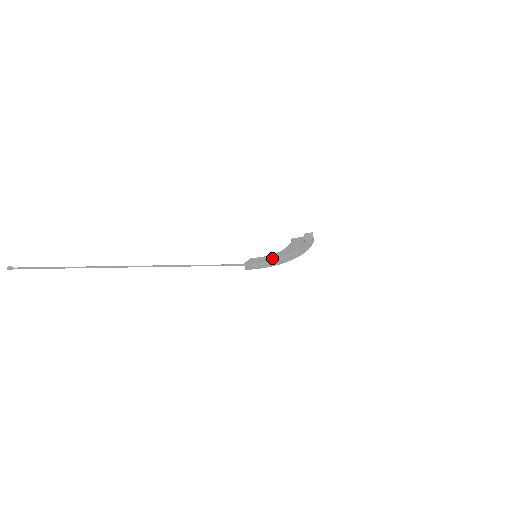
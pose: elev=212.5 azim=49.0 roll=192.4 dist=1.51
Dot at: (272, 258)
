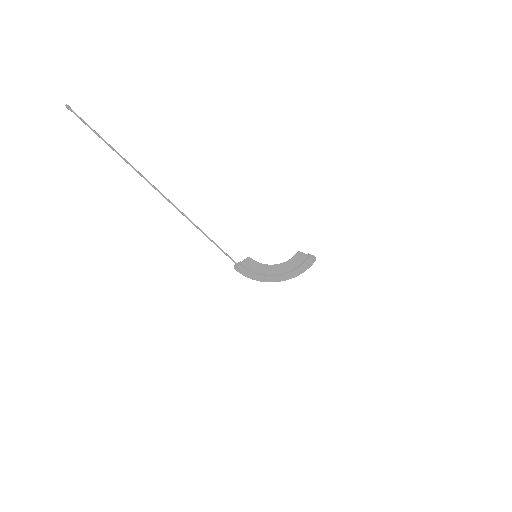
Dot at: (264, 270)
